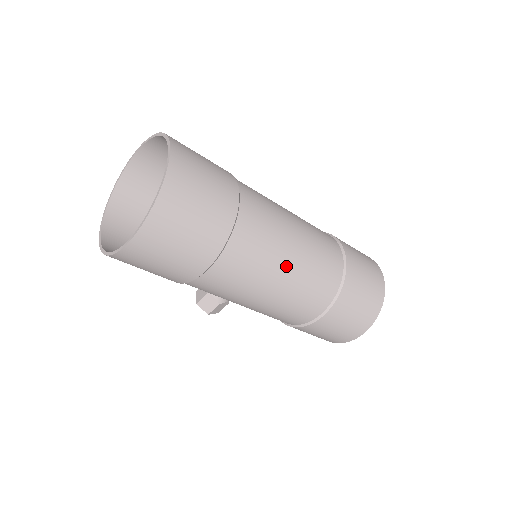
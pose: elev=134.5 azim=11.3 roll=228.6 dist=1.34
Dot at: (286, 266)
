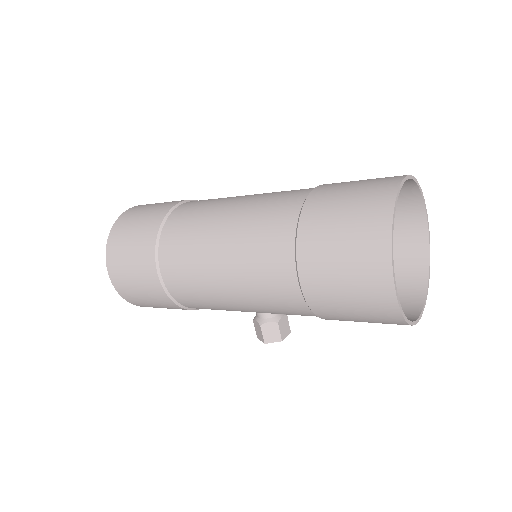
Dot at: (217, 238)
